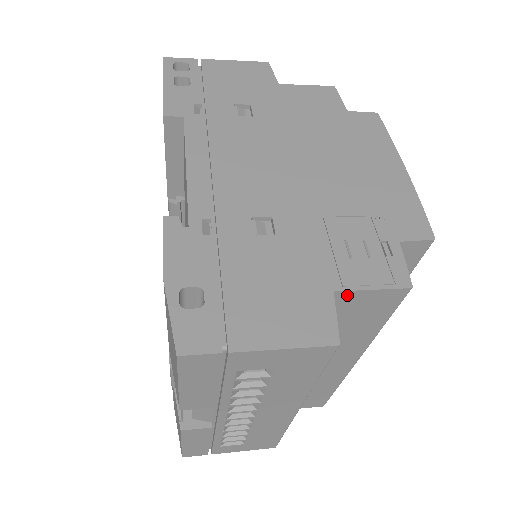
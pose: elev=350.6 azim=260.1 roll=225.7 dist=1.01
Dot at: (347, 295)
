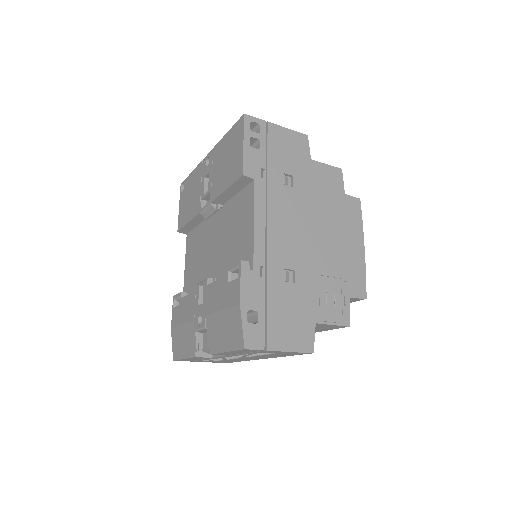
Dot at: (320, 324)
